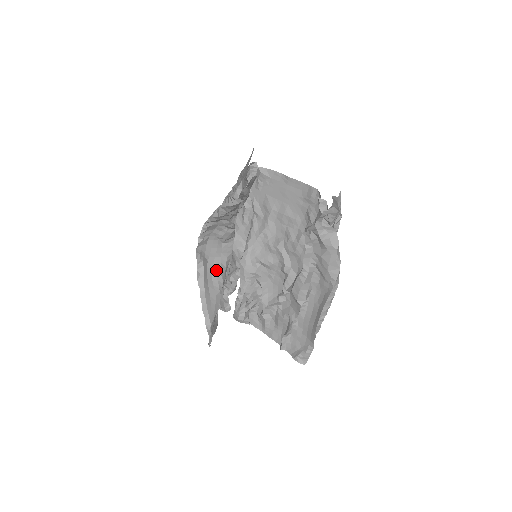
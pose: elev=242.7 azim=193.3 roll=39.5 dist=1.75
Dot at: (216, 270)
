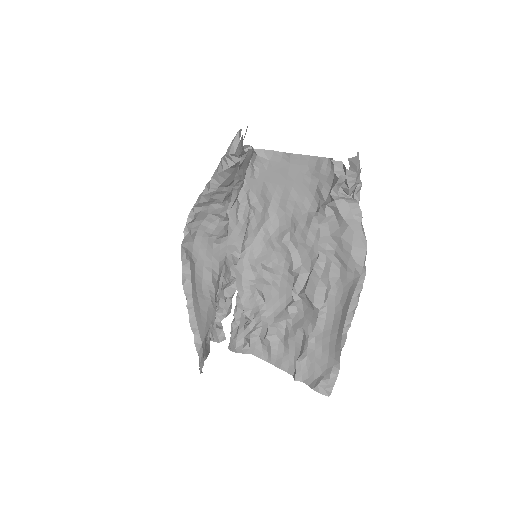
Dot at: (206, 277)
